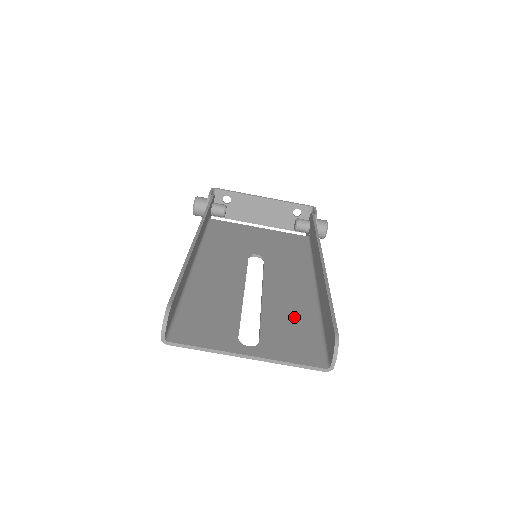
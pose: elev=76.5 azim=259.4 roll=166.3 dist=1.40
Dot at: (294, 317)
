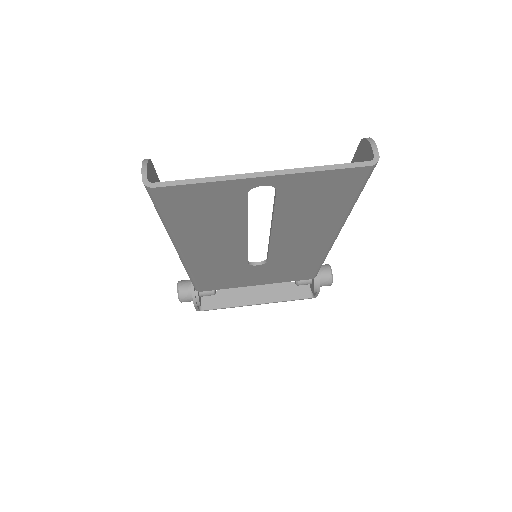
Dot at: occluded
